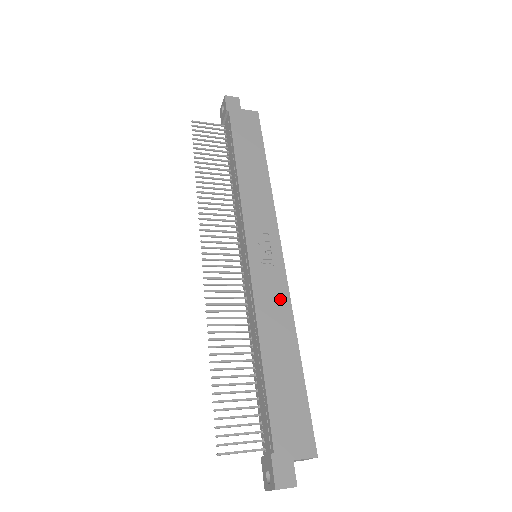
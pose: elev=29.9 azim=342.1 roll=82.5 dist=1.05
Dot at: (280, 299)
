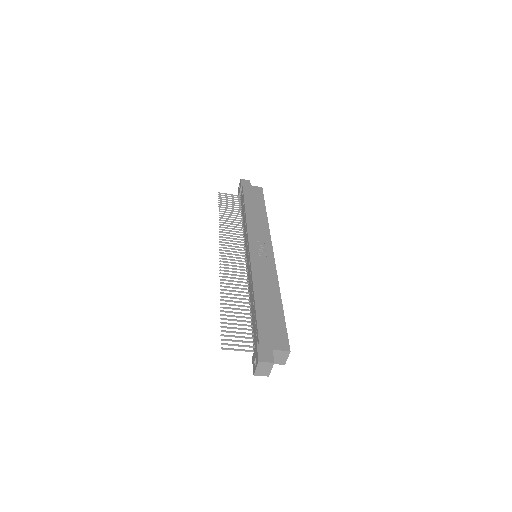
Dot at: (270, 273)
